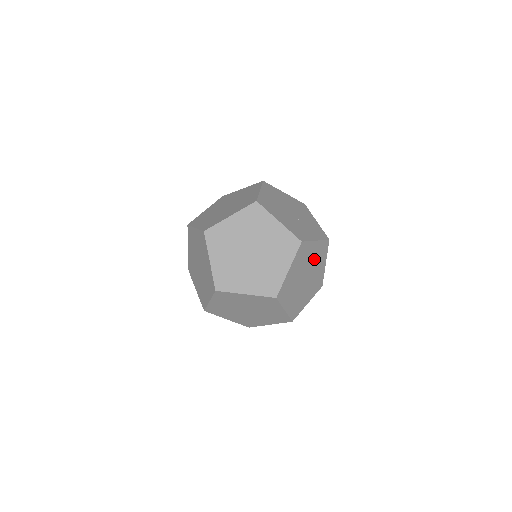
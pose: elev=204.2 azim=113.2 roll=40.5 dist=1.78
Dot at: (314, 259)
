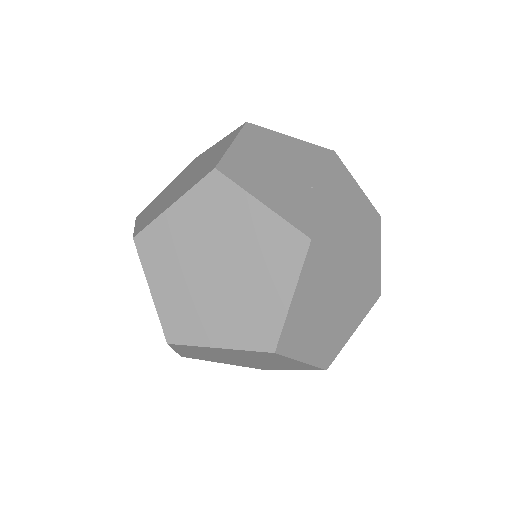
Dot at: (351, 259)
